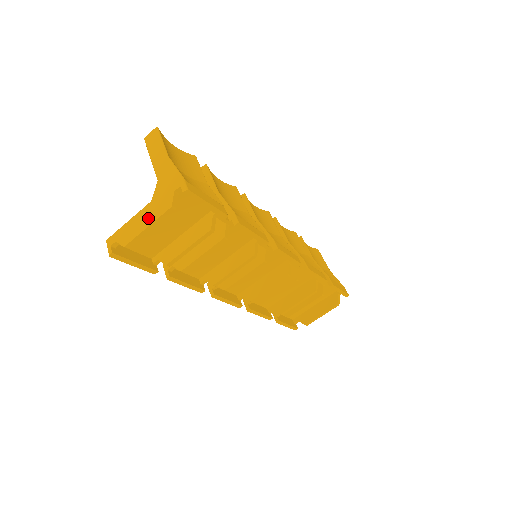
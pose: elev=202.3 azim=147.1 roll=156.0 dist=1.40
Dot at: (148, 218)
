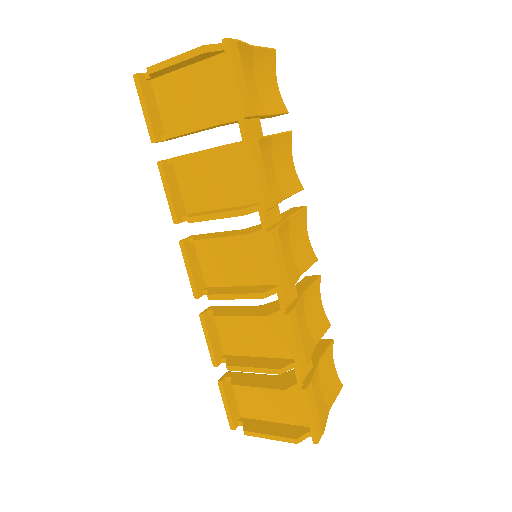
Dot at: occluded
